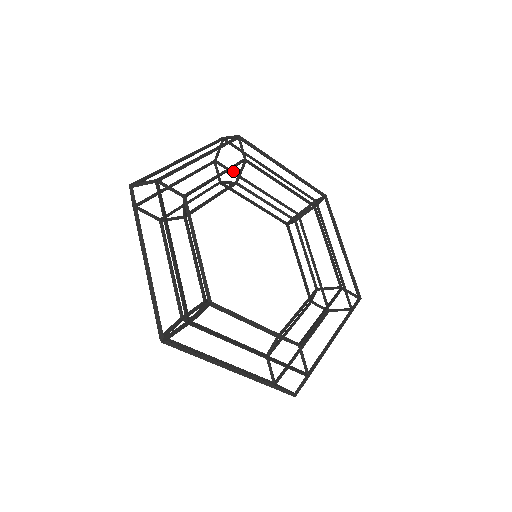
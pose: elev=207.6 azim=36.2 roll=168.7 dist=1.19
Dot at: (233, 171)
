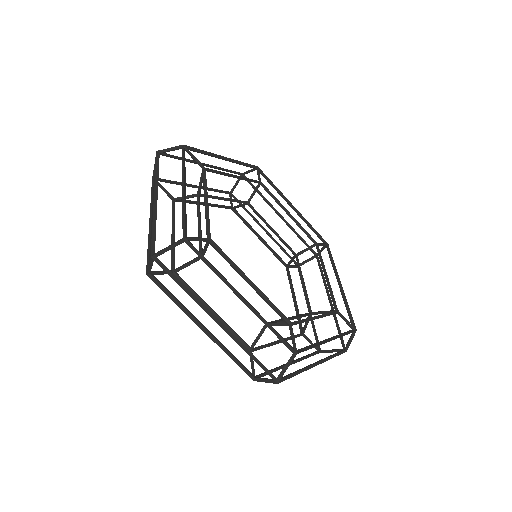
Dot at: occluded
